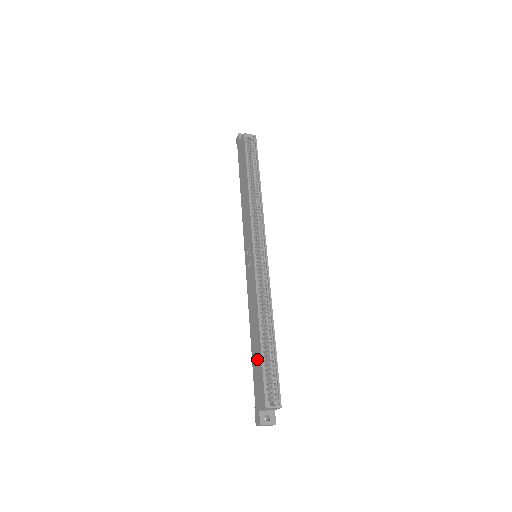
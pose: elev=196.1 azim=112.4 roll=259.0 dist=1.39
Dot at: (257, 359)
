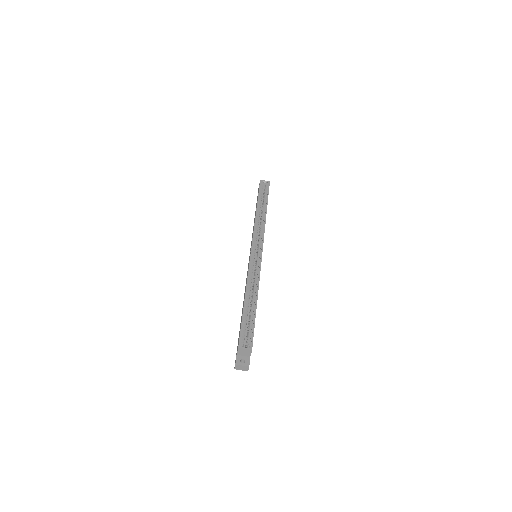
Dot at: (241, 319)
